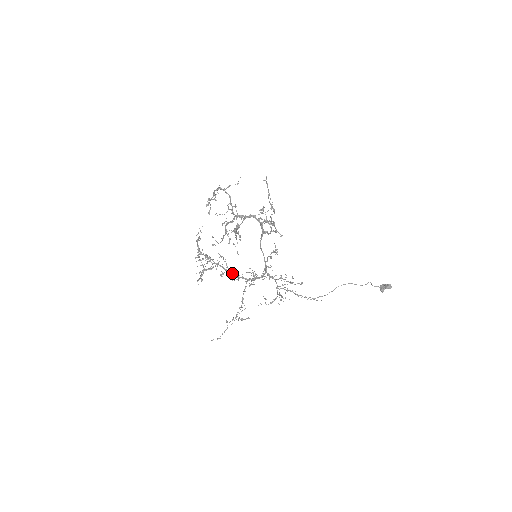
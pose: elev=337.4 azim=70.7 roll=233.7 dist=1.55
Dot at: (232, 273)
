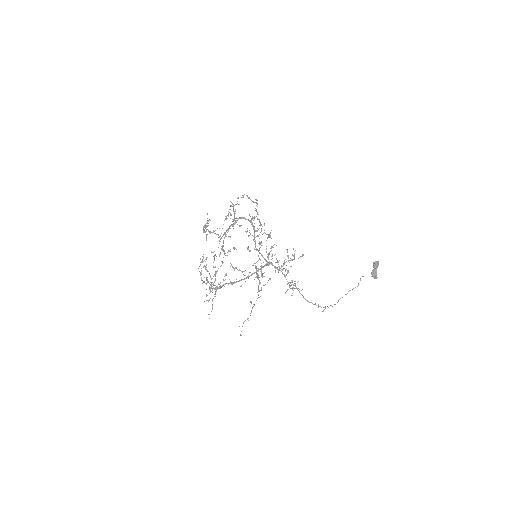
Dot at: (240, 280)
